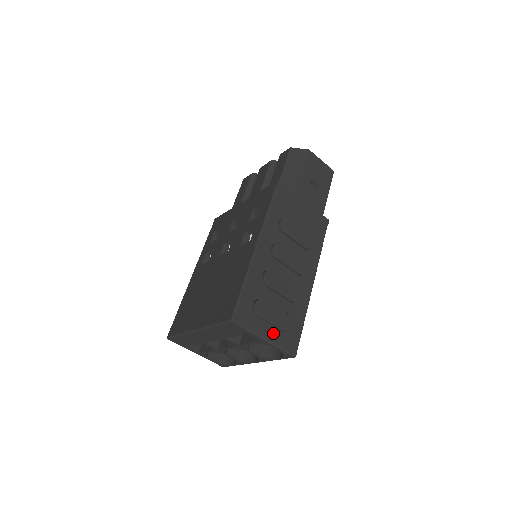
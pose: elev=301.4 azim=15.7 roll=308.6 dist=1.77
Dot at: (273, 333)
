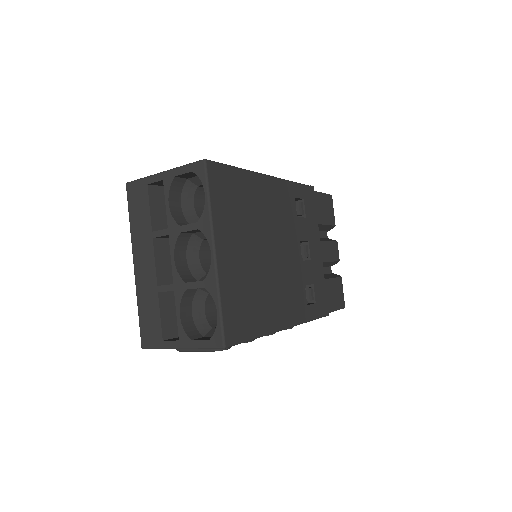
Dot at: occluded
